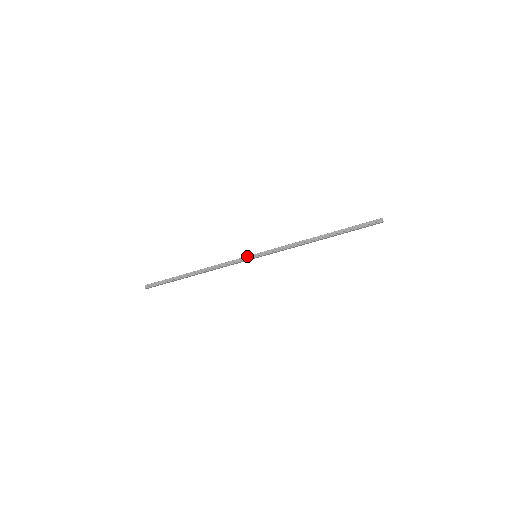
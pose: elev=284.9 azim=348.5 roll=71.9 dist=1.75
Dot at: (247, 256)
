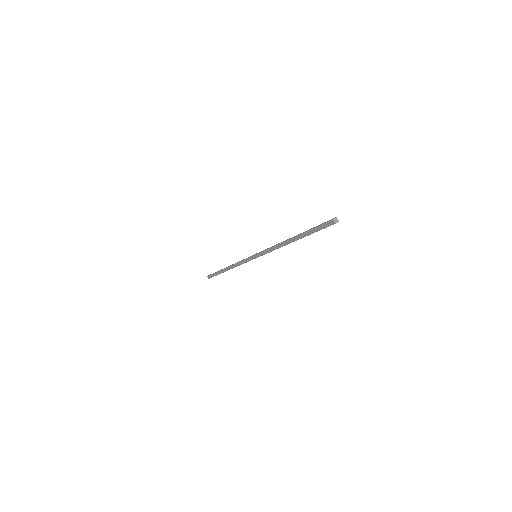
Dot at: (249, 257)
